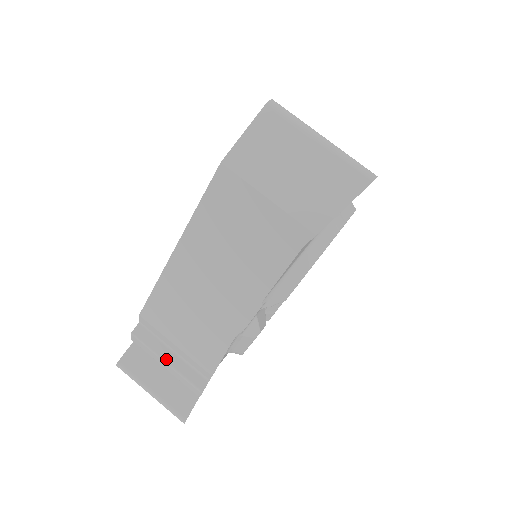
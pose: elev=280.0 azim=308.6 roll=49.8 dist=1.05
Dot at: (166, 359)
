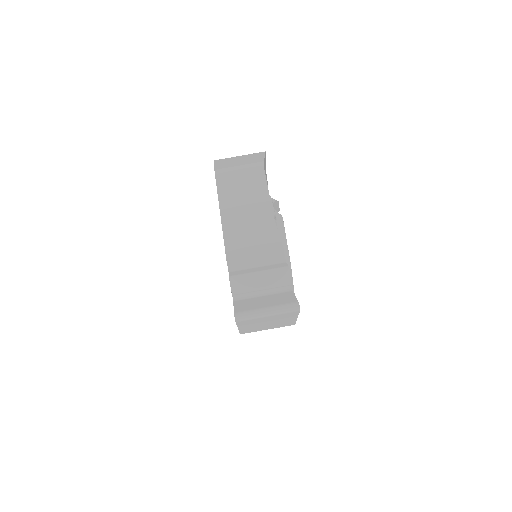
Dot at: occluded
